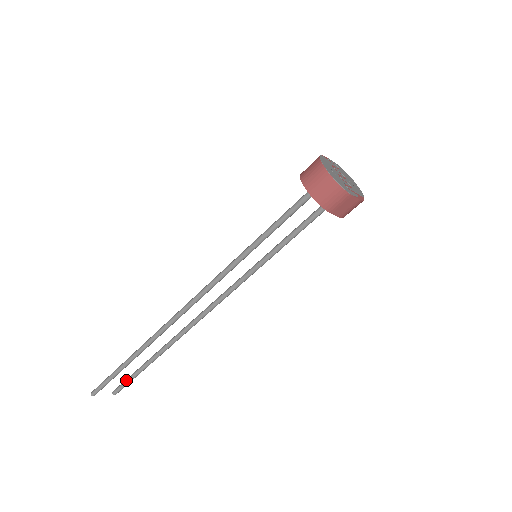
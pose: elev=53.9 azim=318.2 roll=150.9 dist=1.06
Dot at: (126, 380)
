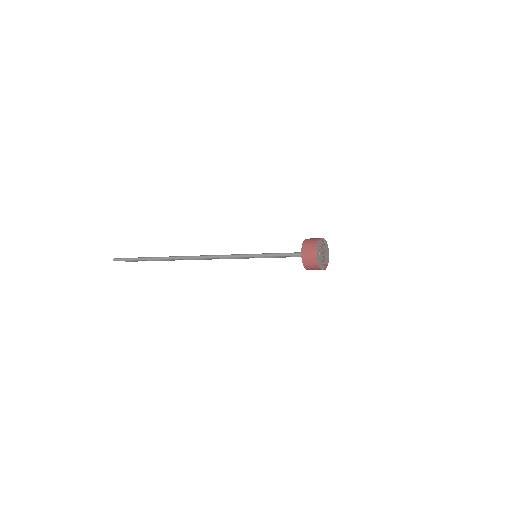
Dot at: occluded
